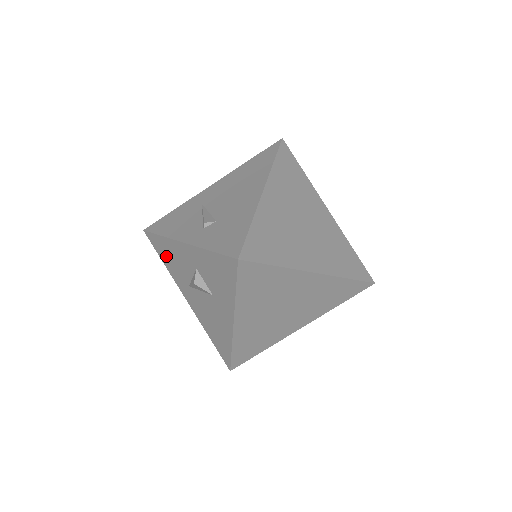
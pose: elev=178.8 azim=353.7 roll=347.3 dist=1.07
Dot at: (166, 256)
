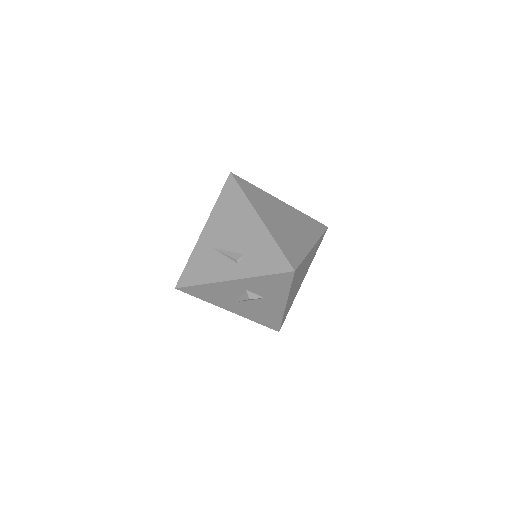
Dot at: (206, 294)
